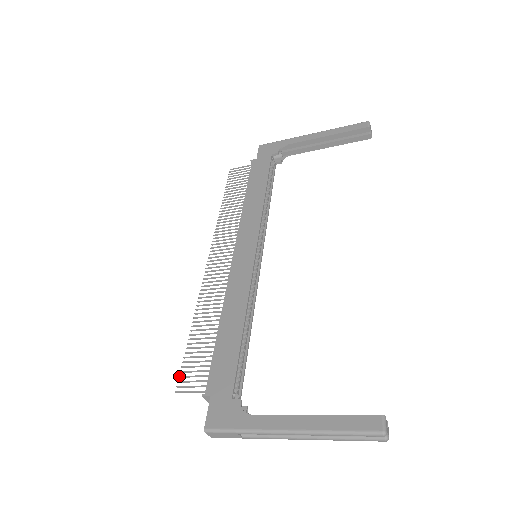
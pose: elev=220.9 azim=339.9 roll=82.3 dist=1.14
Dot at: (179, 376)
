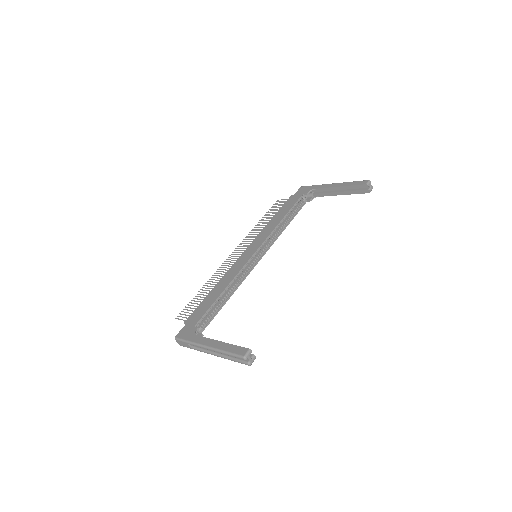
Dot at: (181, 311)
